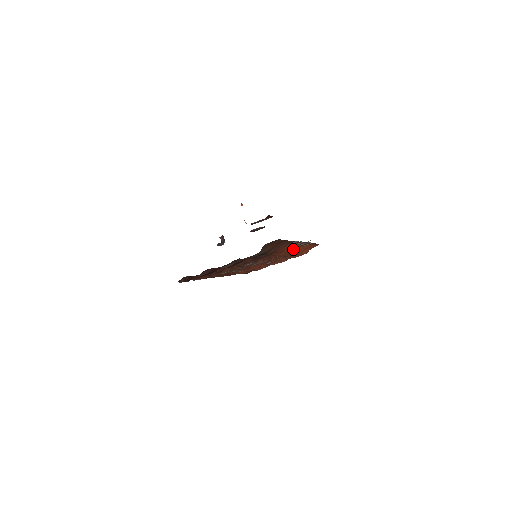
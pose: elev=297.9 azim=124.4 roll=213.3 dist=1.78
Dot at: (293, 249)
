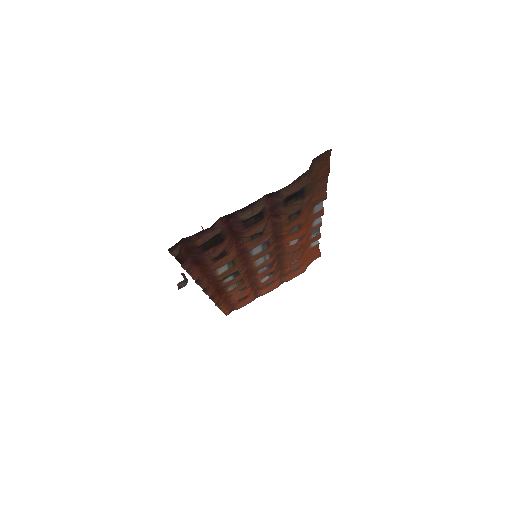
Dot at: (306, 239)
